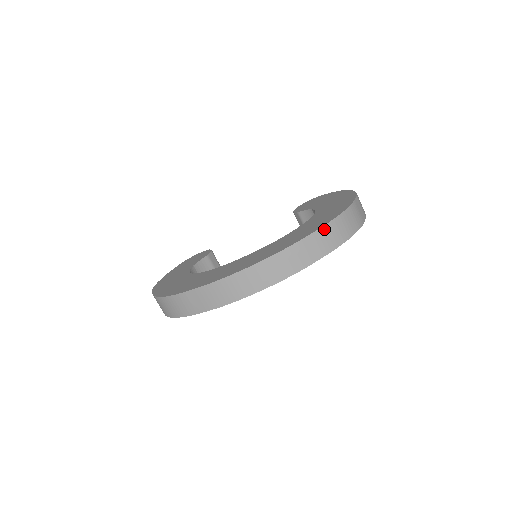
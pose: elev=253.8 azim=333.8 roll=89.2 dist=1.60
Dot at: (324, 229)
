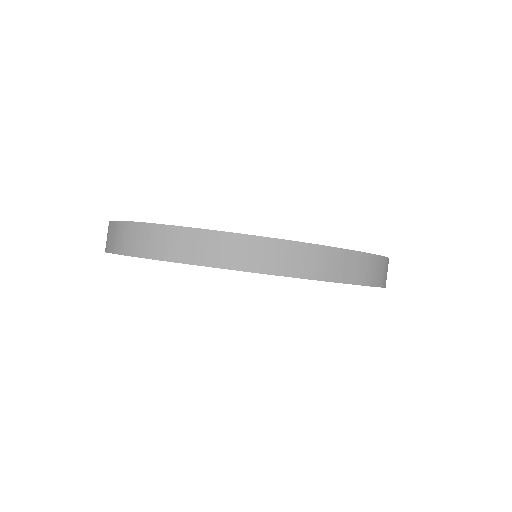
Dot at: (367, 256)
